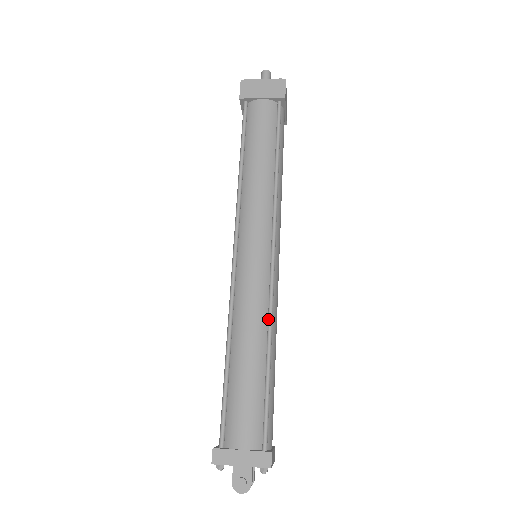
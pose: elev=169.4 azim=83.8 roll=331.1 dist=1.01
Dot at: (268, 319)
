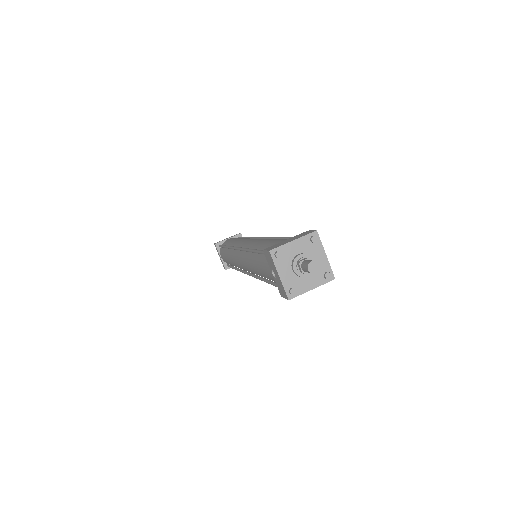
Dot at: occluded
